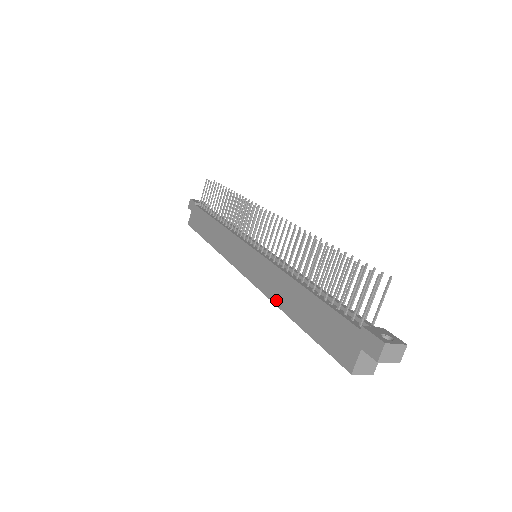
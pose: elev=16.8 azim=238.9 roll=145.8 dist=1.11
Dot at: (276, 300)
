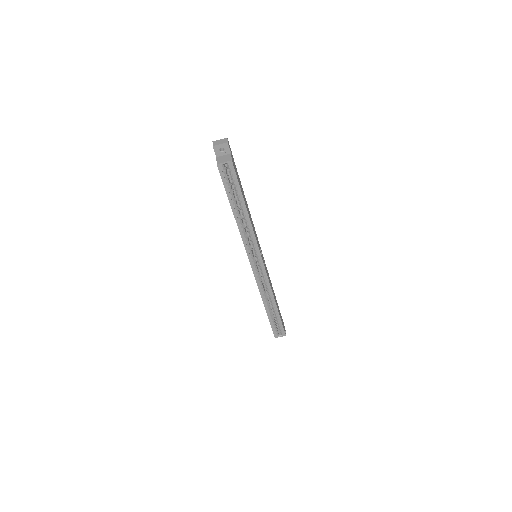
Dot at: (238, 228)
